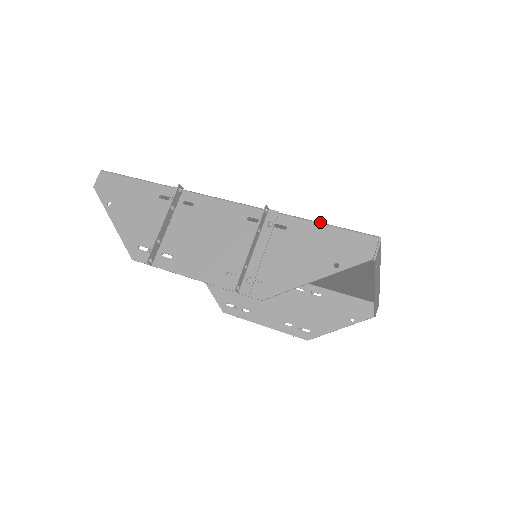
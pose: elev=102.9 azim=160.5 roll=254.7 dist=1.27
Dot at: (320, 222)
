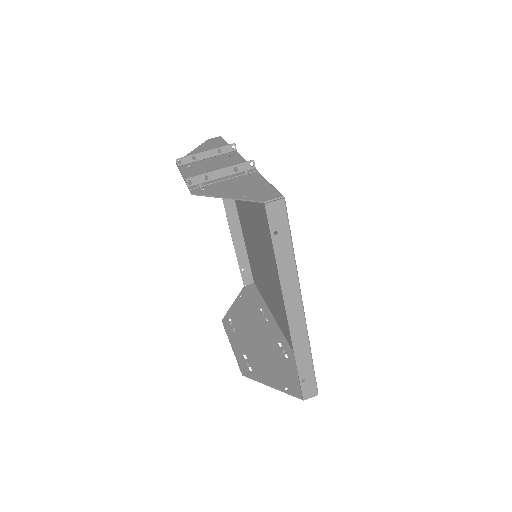
Dot at: occluded
